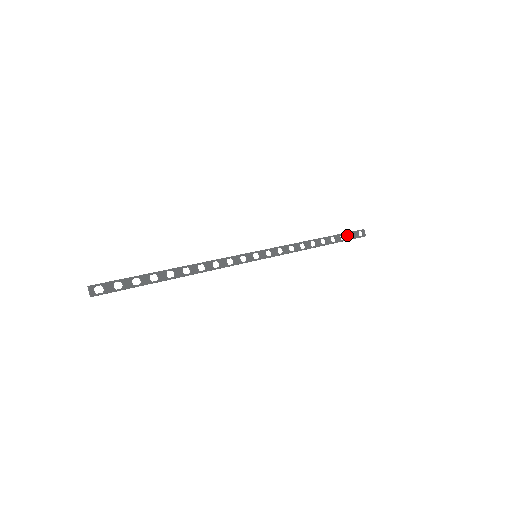
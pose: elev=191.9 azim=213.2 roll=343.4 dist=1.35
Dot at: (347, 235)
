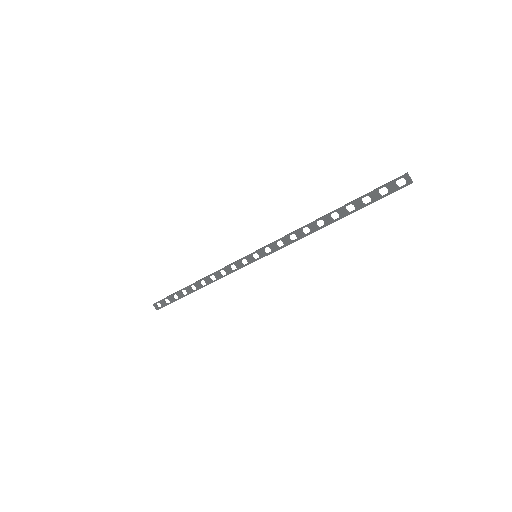
Dot at: (374, 194)
